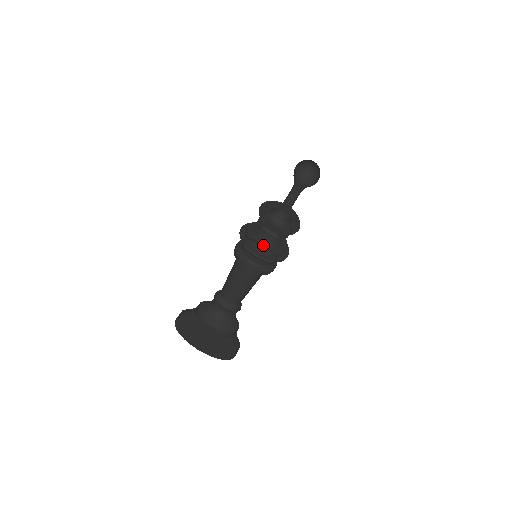
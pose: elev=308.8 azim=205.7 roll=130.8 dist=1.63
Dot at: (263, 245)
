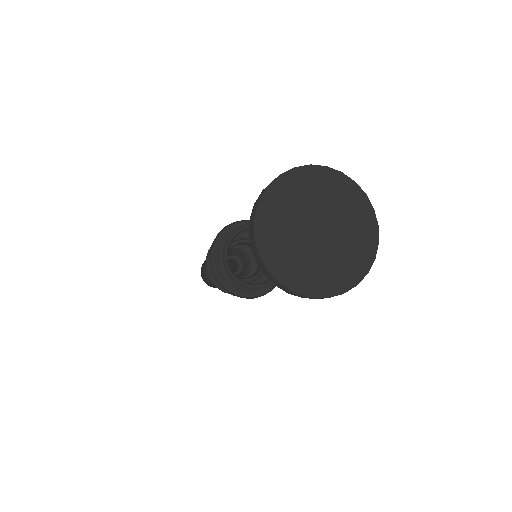
Dot at: occluded
